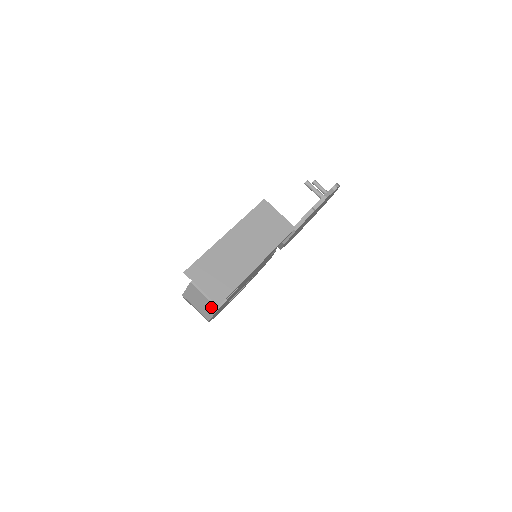
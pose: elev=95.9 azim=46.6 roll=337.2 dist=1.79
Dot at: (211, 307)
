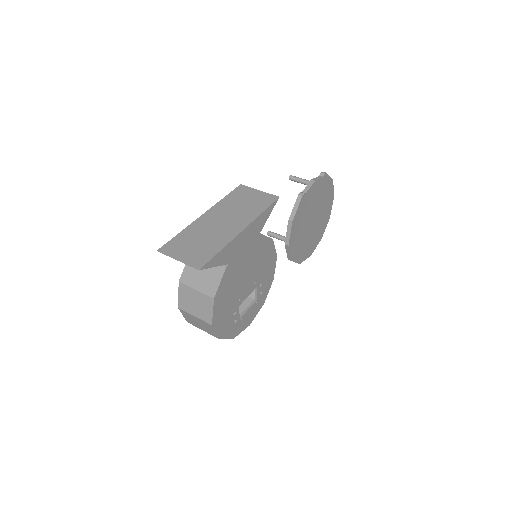
Dot at: (207, 301)
